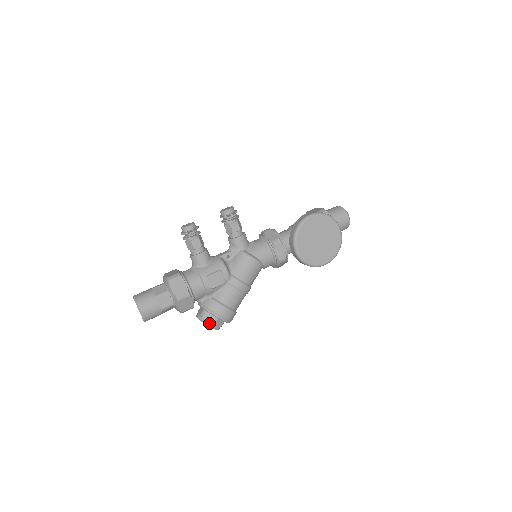
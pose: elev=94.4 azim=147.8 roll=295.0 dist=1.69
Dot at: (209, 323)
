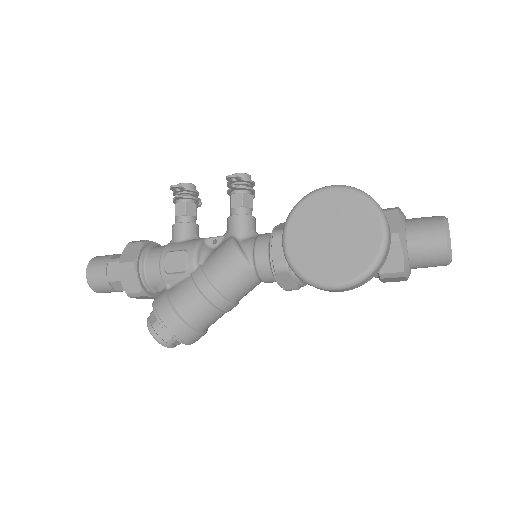
Dot at: (150, 325)
